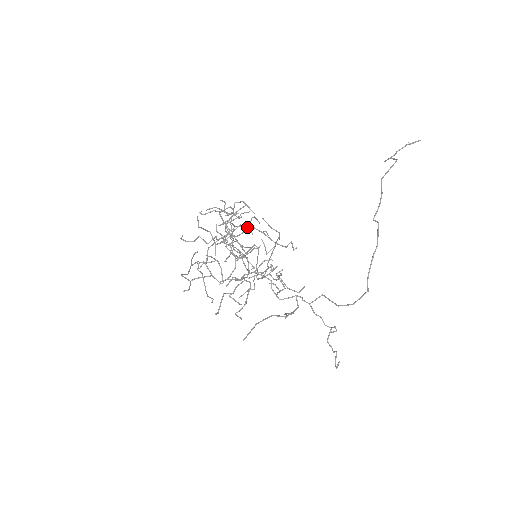
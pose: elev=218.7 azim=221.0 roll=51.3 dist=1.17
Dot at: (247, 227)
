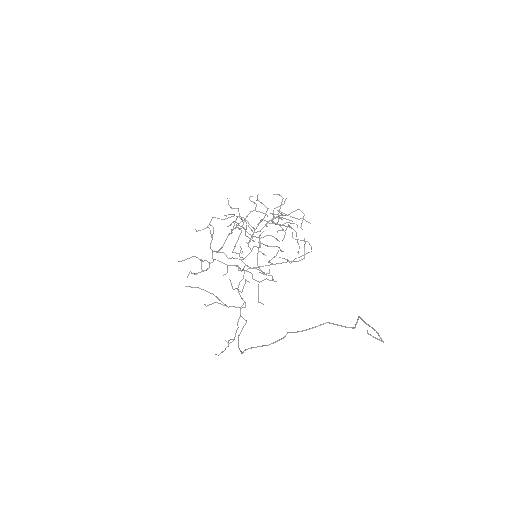
Dot at: (258, 237)
